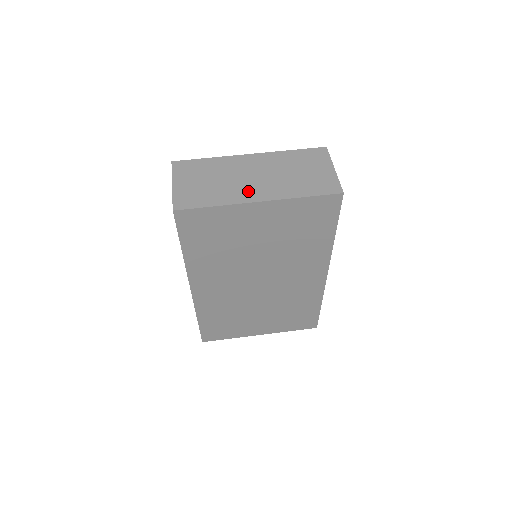
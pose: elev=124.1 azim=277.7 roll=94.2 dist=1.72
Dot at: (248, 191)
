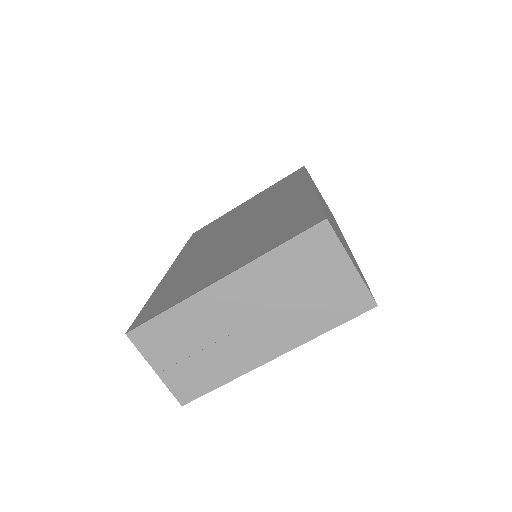
Dot at: (252, 348)
